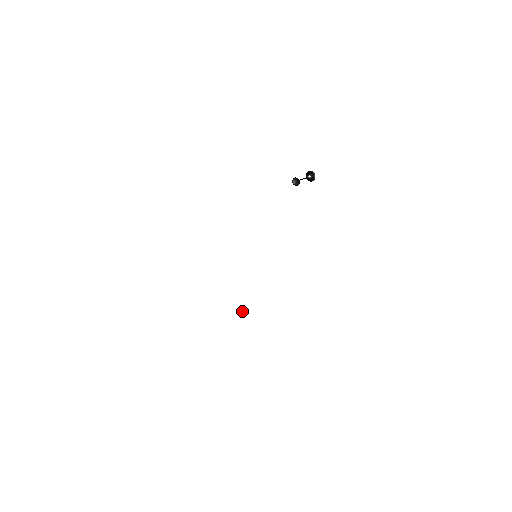
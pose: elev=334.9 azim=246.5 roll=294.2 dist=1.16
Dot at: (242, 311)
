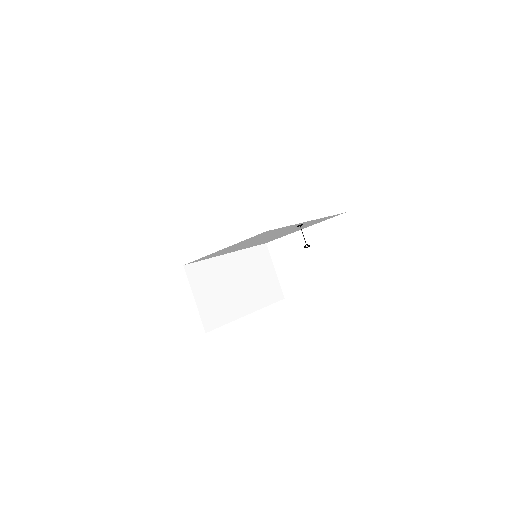
Dot at: (241, 249)
